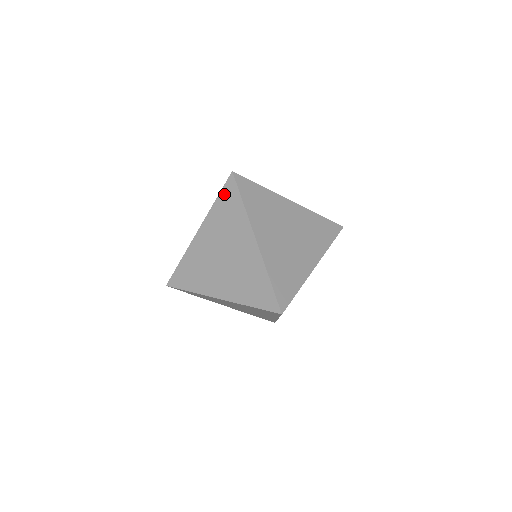
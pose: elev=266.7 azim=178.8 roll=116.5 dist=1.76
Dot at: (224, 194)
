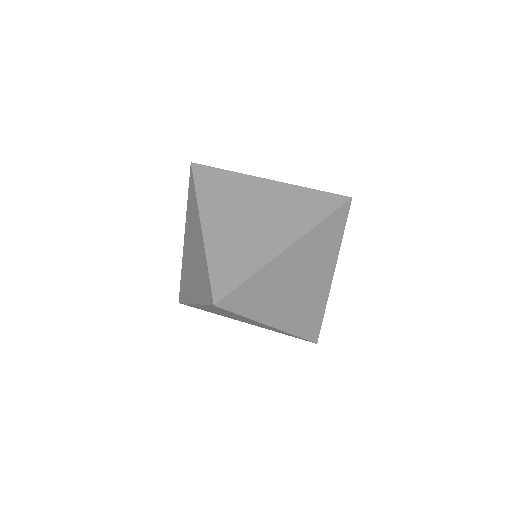
Dot at: (200, 180)
